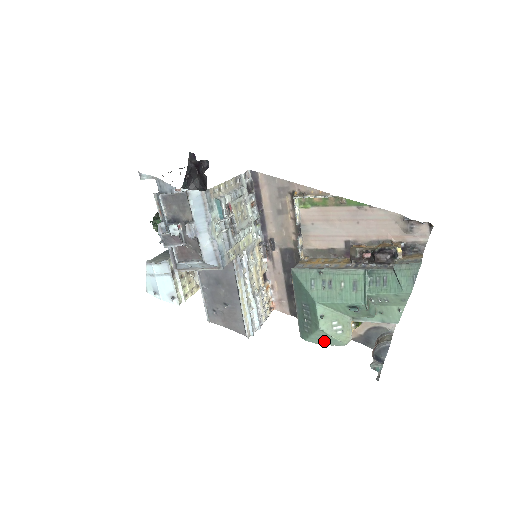
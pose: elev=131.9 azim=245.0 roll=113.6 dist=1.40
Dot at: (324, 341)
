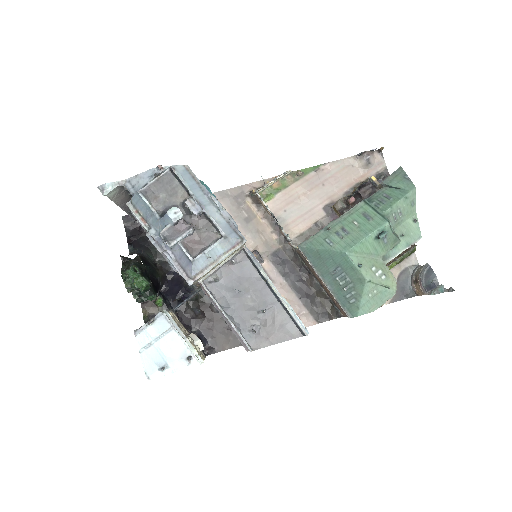
Dot at: (375, 301)
